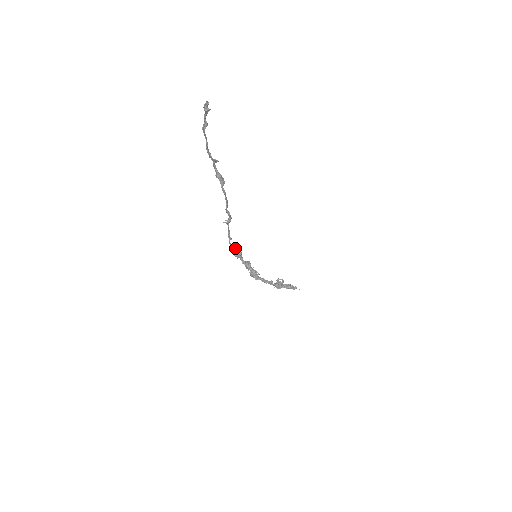
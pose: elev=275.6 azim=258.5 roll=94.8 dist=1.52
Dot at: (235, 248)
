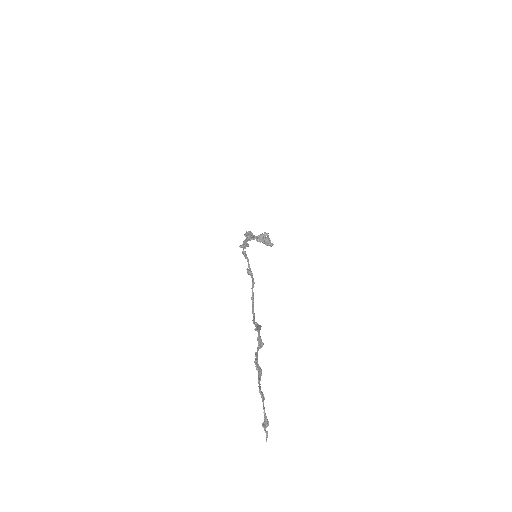
Dot at: occluded
